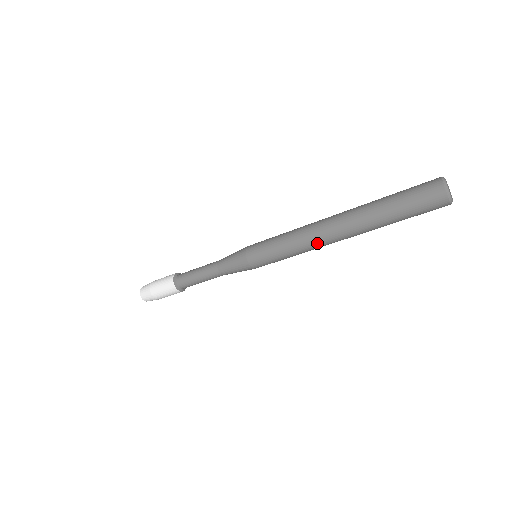
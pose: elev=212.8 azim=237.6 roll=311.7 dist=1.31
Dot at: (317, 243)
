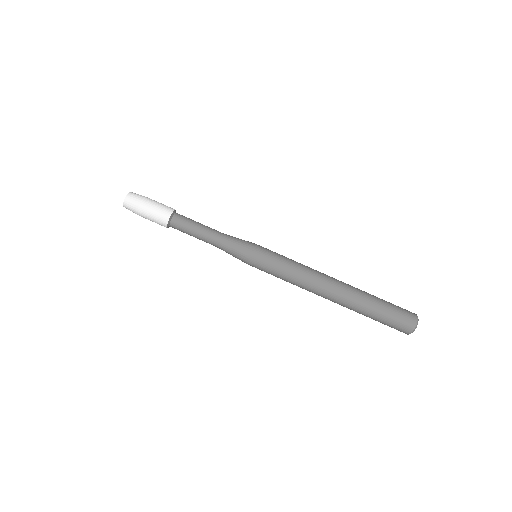
Dot at: (314, 284)
